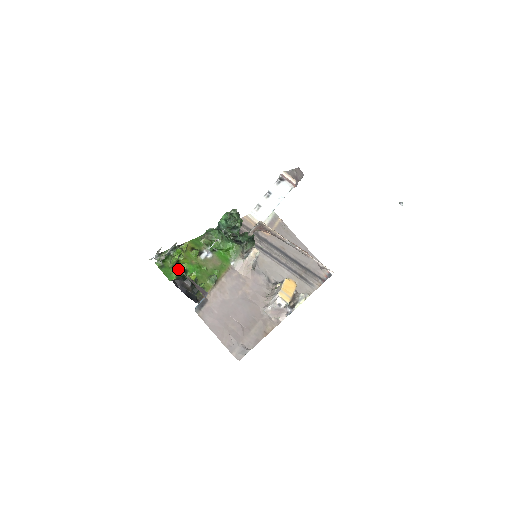
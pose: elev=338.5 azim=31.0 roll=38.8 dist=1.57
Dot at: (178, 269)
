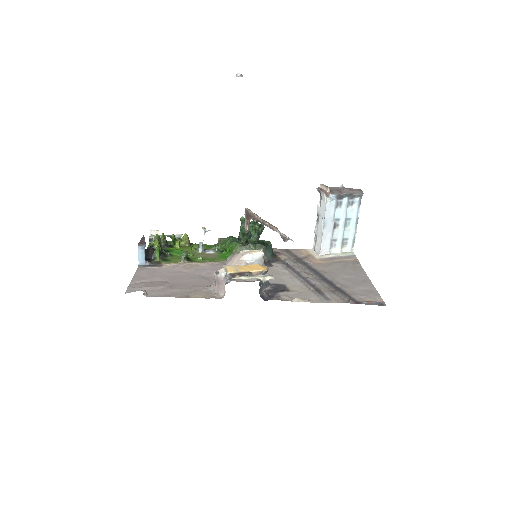
Dot at: occluded
